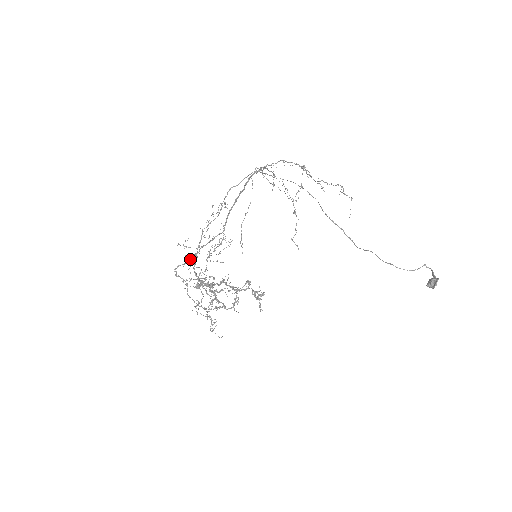
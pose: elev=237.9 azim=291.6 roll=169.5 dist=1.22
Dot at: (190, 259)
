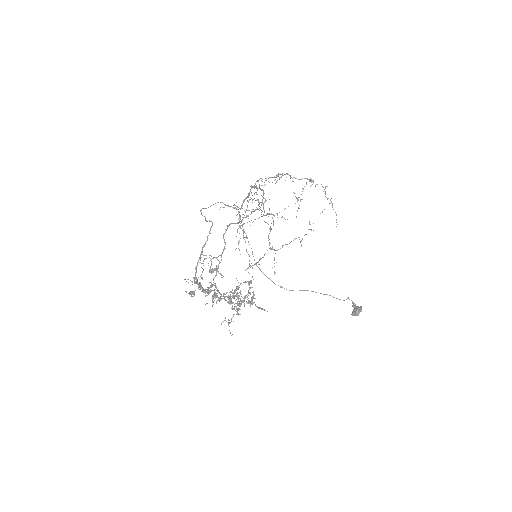
Dot at: (241, 220)
